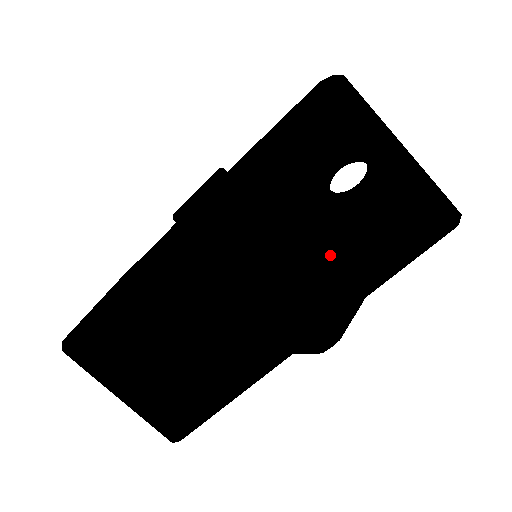
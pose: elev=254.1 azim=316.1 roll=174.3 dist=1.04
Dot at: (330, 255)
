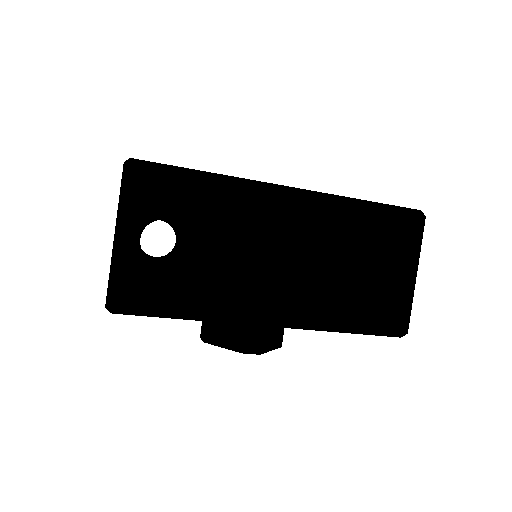
Dot at: (343, 288)
